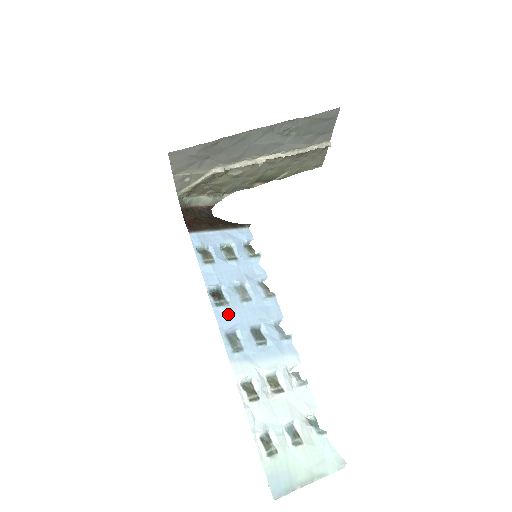
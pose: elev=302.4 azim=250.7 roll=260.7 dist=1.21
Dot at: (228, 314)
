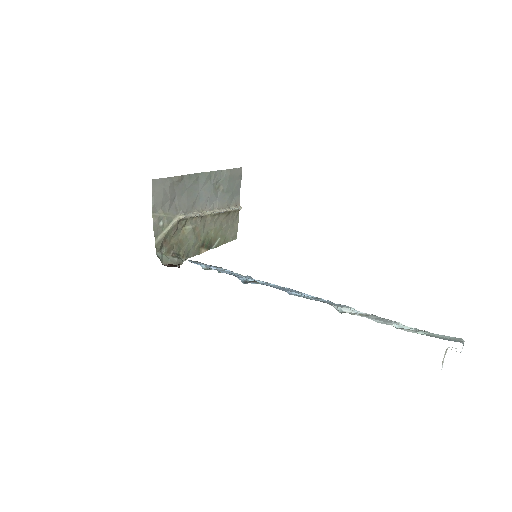
Dot at: (274, 287)
